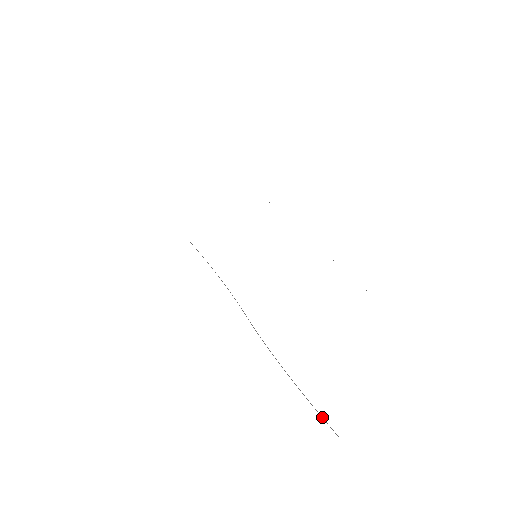
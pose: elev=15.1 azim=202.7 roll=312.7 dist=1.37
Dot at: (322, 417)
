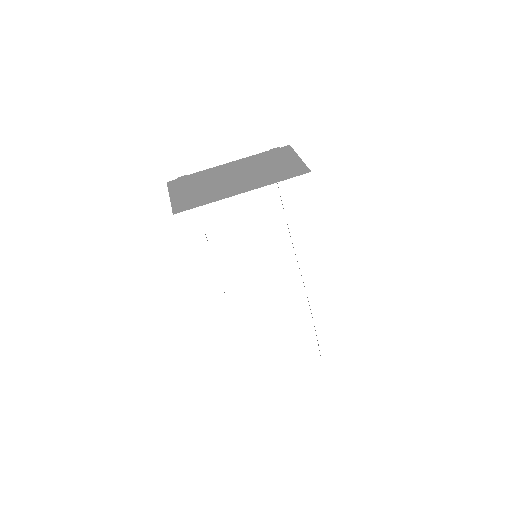
Dot at: occluded
